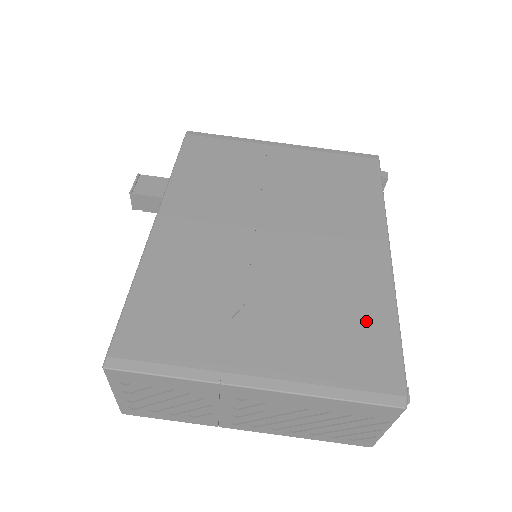
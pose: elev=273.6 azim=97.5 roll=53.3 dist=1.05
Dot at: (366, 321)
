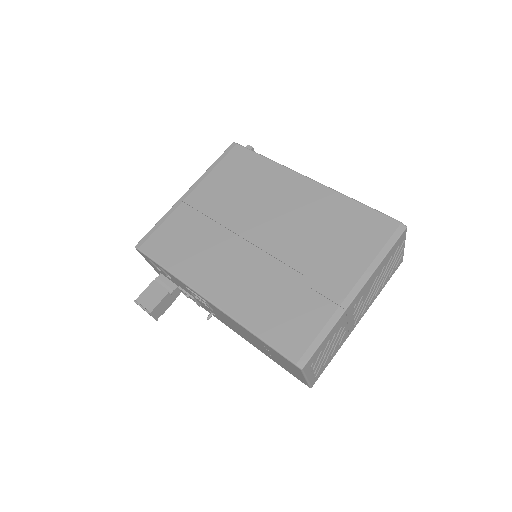
Dot at: (348, 217)
